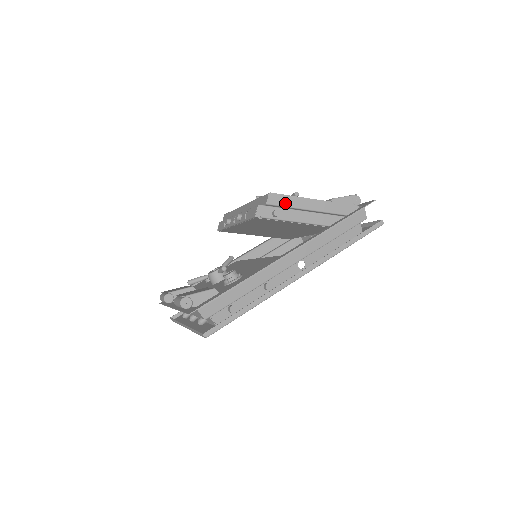
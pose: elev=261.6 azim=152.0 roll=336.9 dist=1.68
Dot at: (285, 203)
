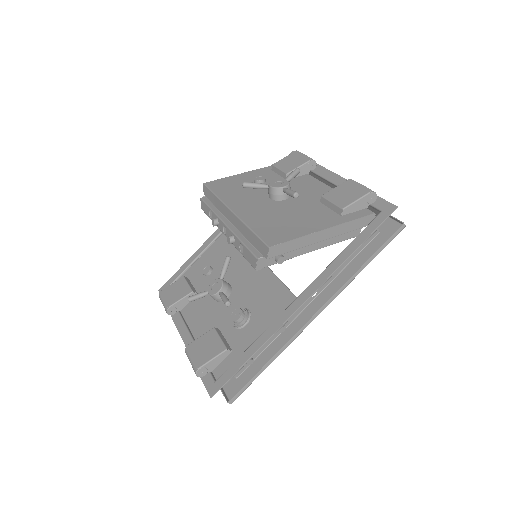
Dot at: (289, 249)
